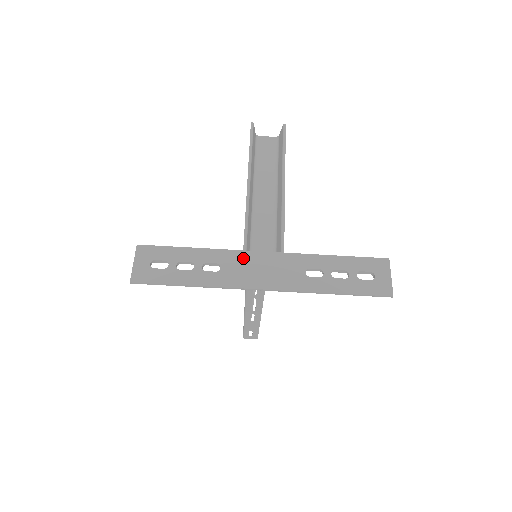
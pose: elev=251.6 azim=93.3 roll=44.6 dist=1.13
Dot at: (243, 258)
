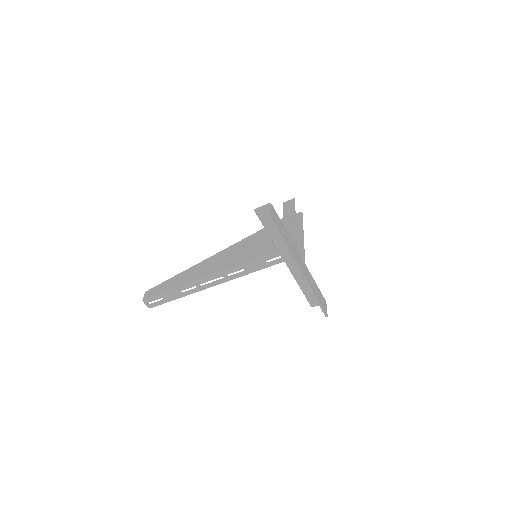
Dot at: (297, 251)
